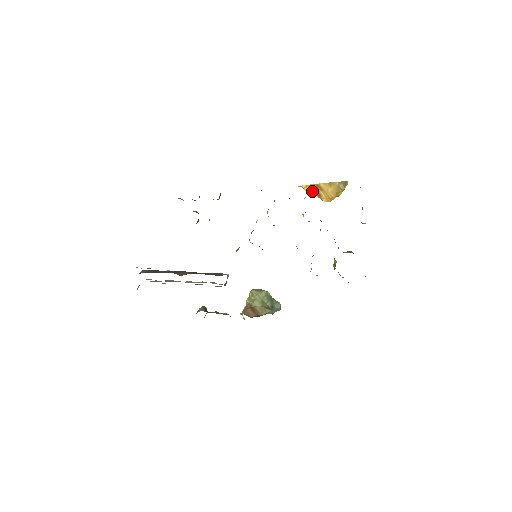
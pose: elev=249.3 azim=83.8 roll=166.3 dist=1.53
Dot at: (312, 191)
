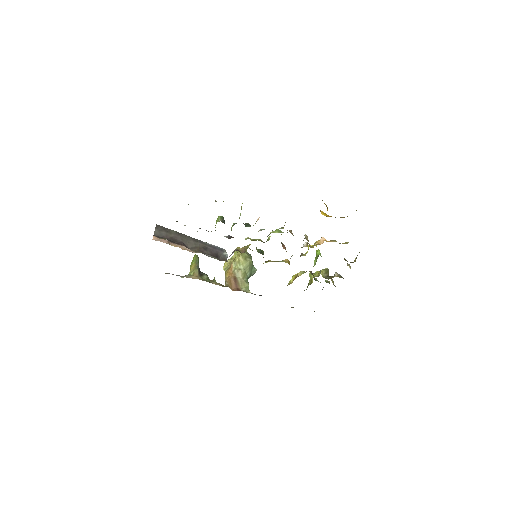
Dot at: occluded
